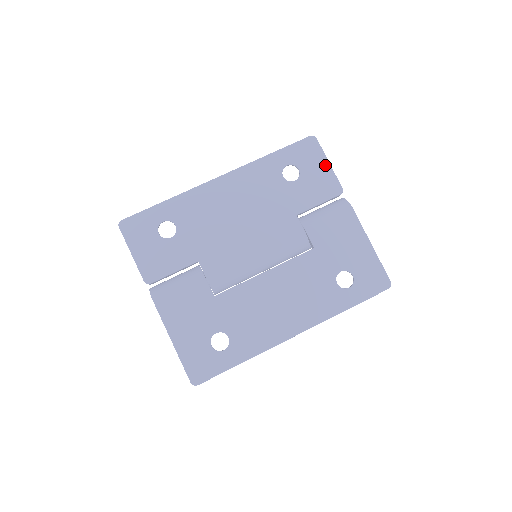
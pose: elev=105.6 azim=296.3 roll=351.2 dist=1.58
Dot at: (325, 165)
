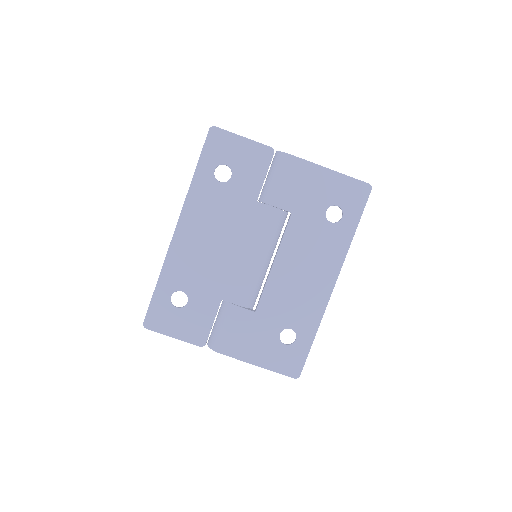
Dot at: (242, 142)
